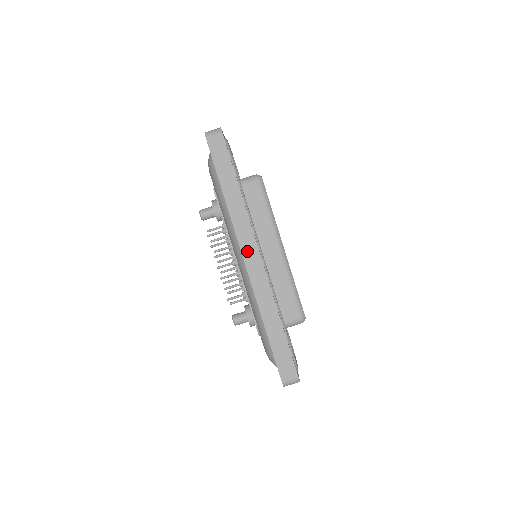
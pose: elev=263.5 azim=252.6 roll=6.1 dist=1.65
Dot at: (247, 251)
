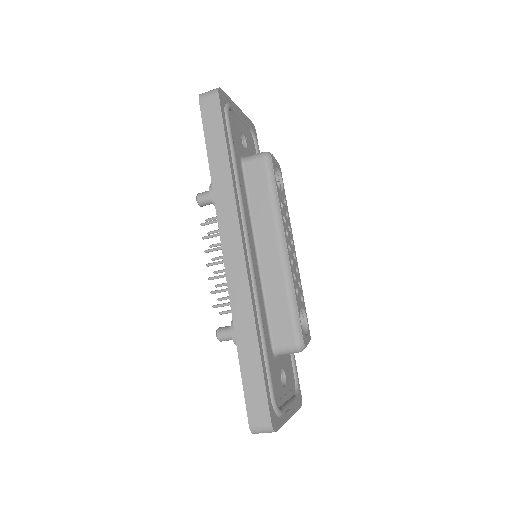
Dot at: (228, 243)
